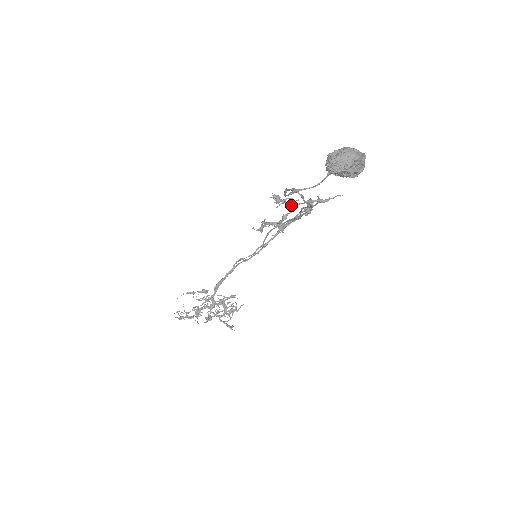
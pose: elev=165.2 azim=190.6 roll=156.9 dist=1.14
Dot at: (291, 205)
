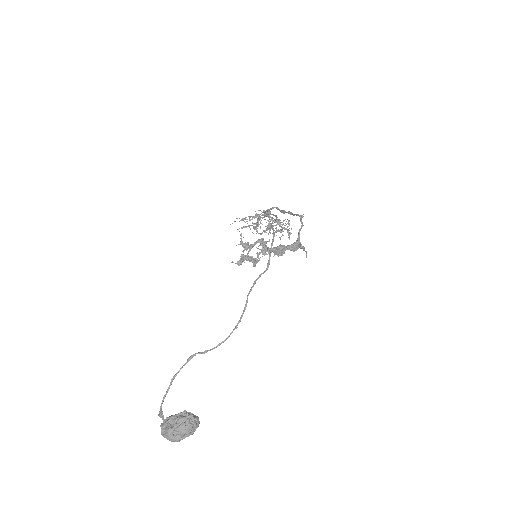
Dot at: (258, 253)
